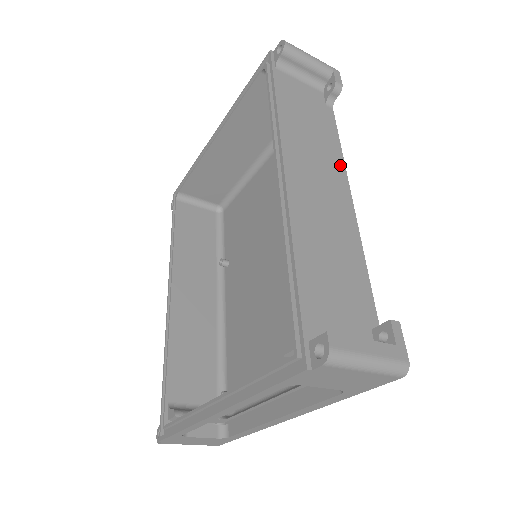
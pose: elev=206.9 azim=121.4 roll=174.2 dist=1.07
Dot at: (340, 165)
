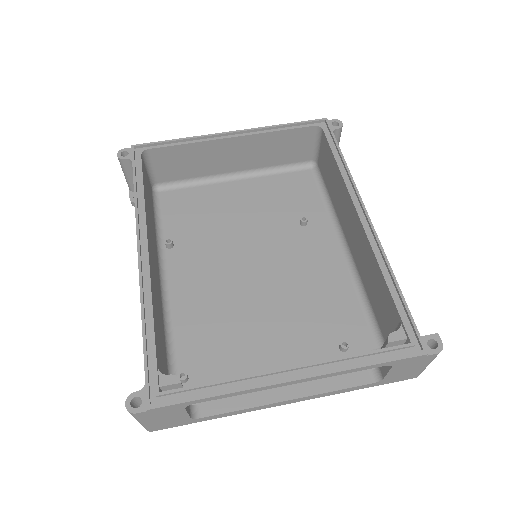
Dot at: occluded
